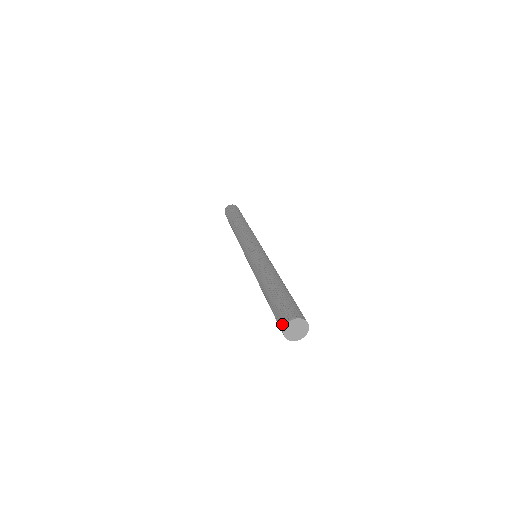
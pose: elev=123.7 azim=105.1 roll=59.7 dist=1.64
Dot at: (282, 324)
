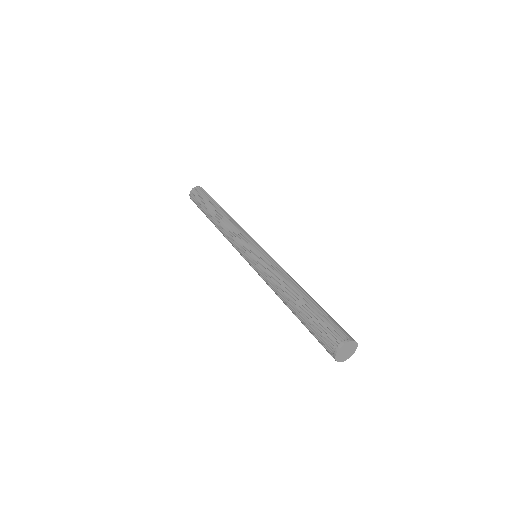
Dot at: (331, 353)
